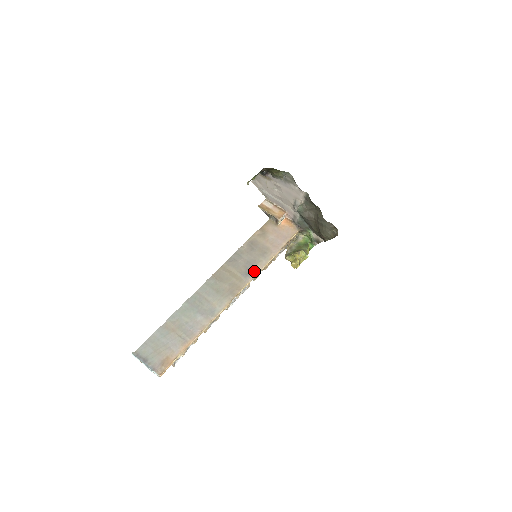
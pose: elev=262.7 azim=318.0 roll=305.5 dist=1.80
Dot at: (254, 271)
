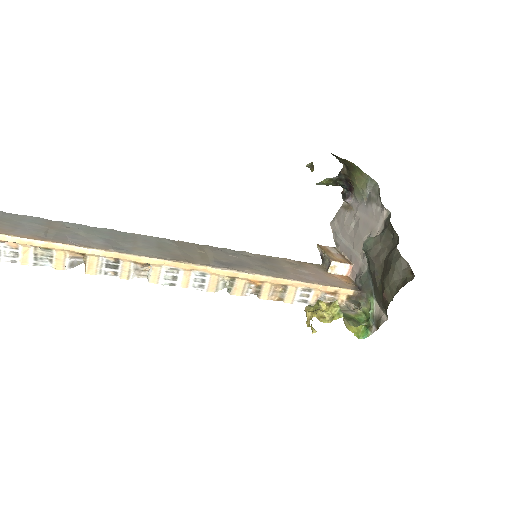
Dot at: (236, 268)
